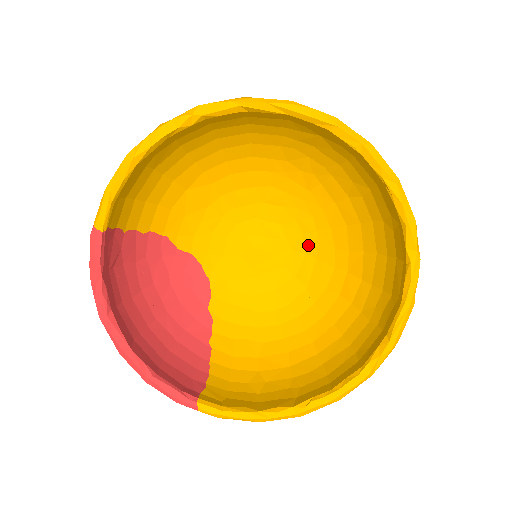
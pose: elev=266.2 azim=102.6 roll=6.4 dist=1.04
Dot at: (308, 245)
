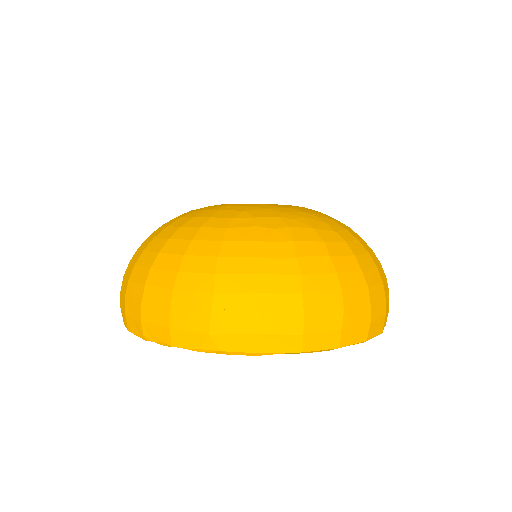
Dot at: occluded
